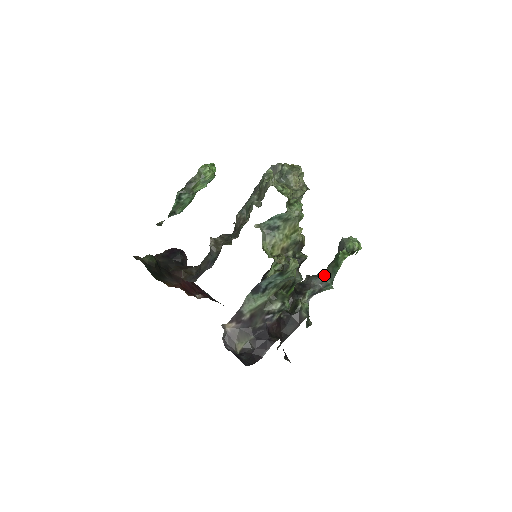
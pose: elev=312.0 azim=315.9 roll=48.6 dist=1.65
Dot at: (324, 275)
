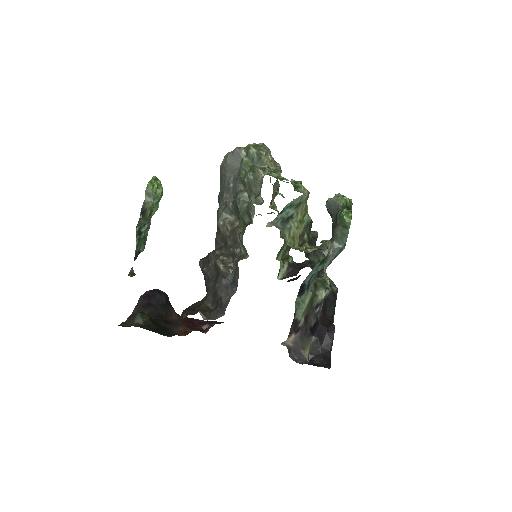
Dot at: (333, 242)
